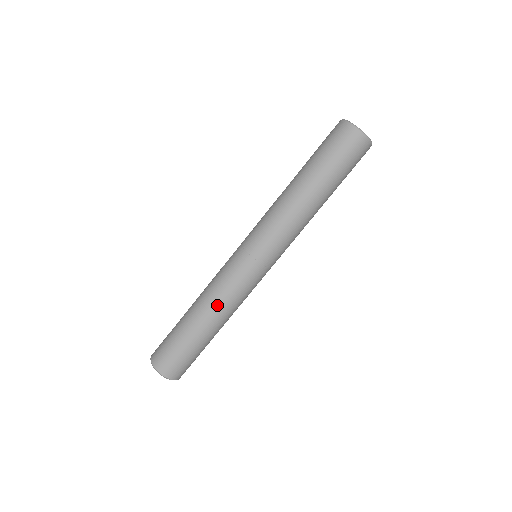
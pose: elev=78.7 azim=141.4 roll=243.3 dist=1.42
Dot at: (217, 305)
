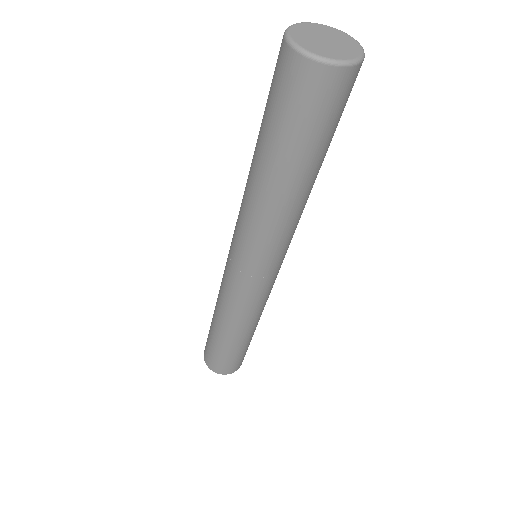
Dot at: (246, 323)
